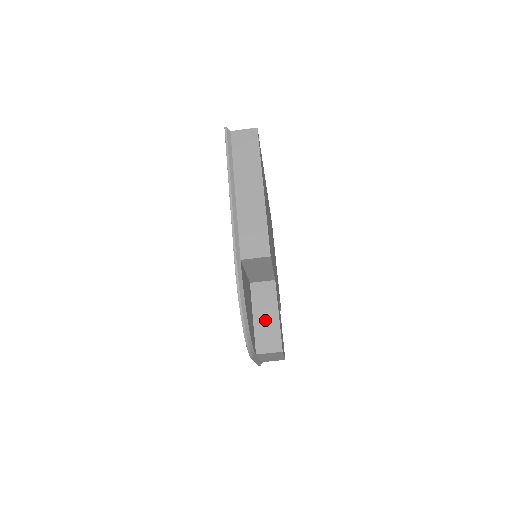
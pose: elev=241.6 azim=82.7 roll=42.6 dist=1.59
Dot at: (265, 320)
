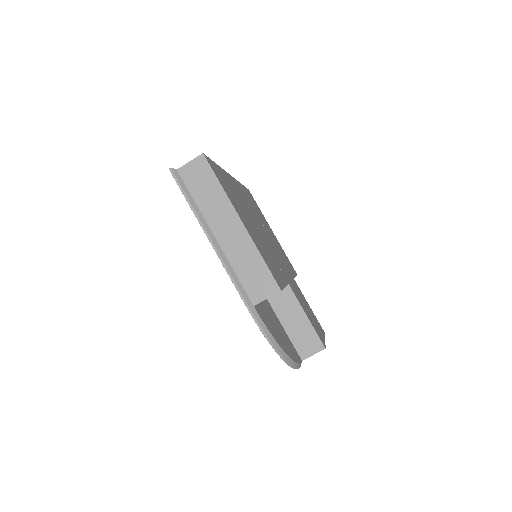
Dot at: (296, 326)
